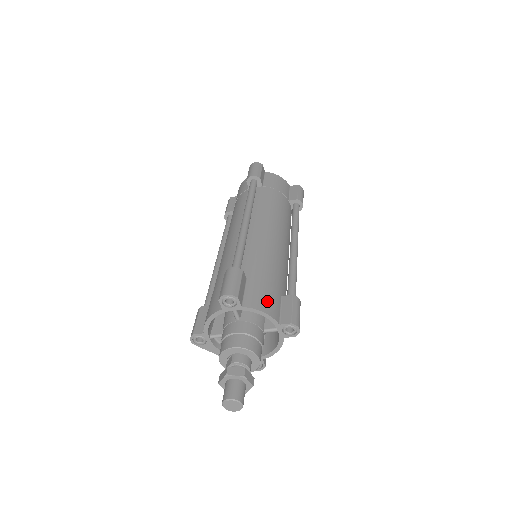
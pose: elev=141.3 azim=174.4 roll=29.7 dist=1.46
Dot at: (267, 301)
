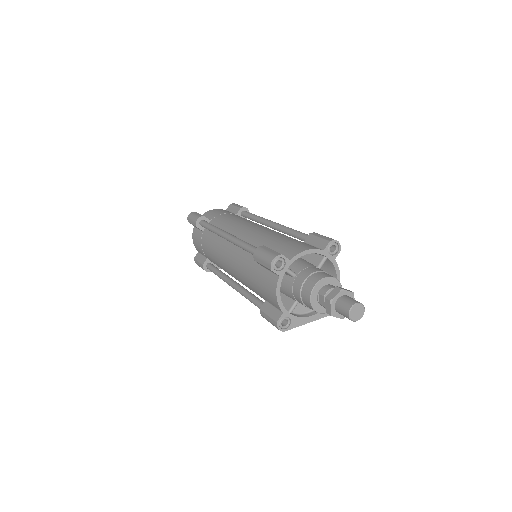
Dot at: (300, 246)
